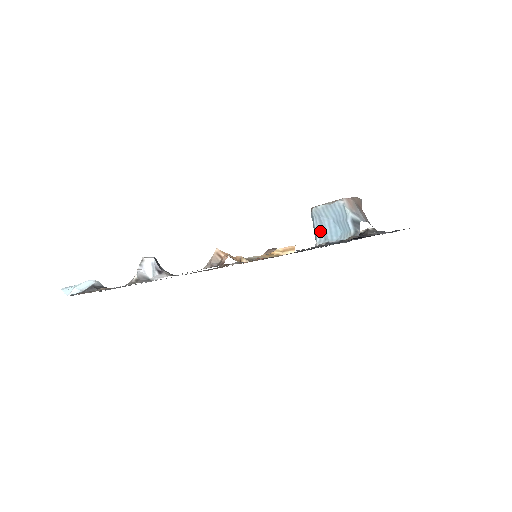
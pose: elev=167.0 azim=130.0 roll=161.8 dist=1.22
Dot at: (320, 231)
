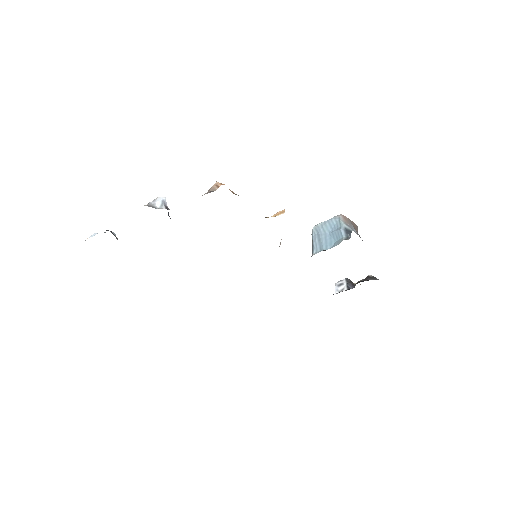
Dot at: (317, 244)
